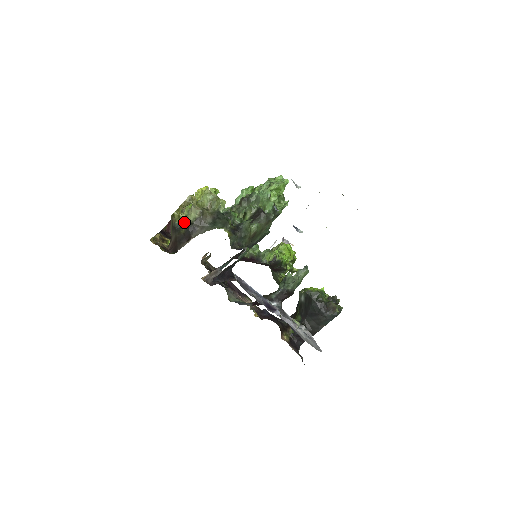
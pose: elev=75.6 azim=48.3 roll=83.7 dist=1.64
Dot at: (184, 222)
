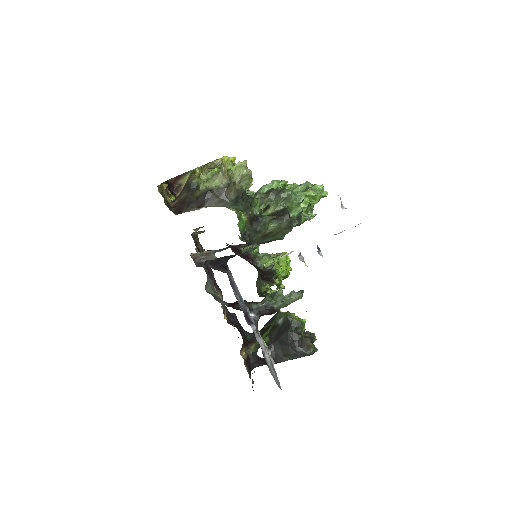
Dot at: (203, 185)
